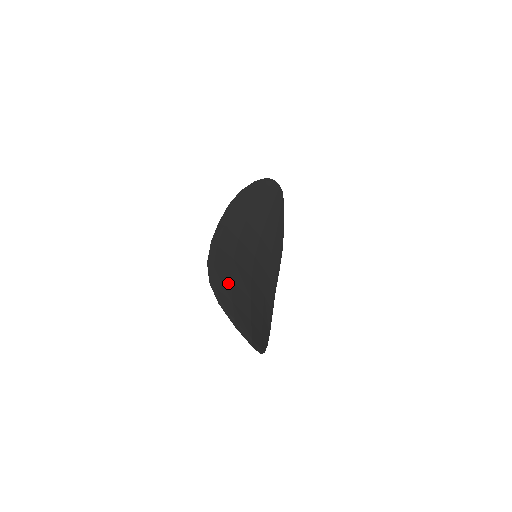
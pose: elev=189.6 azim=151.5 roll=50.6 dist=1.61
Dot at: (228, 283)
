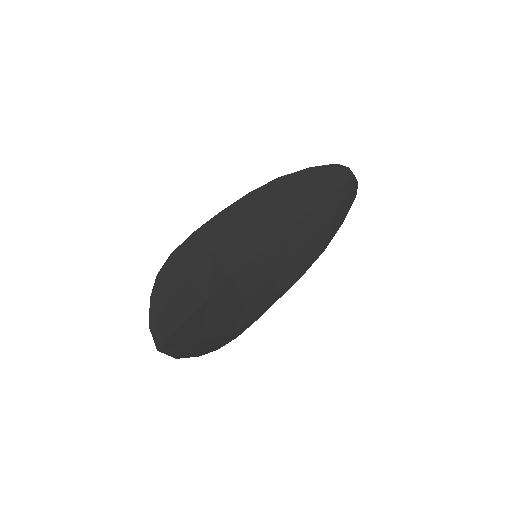
Dot at: (181, 280)
